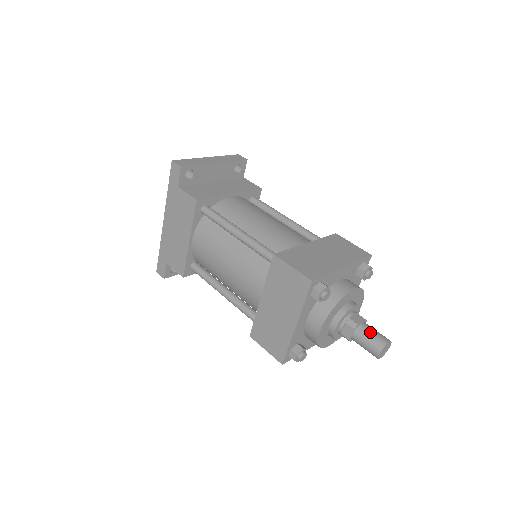
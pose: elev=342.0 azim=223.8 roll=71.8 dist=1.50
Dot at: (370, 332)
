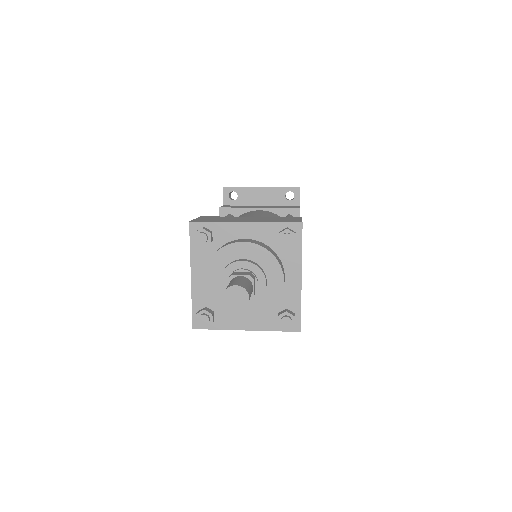
Dot at: (234, 280)
